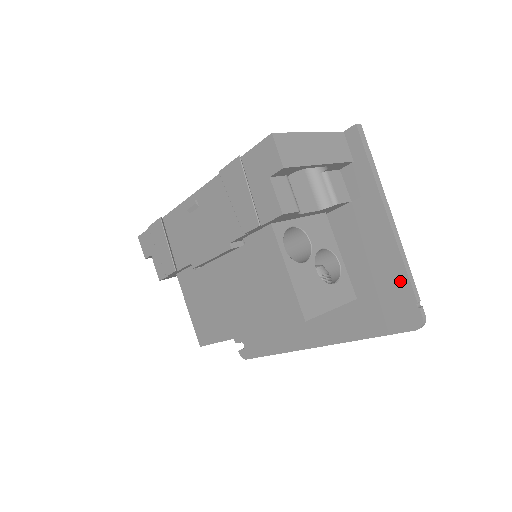
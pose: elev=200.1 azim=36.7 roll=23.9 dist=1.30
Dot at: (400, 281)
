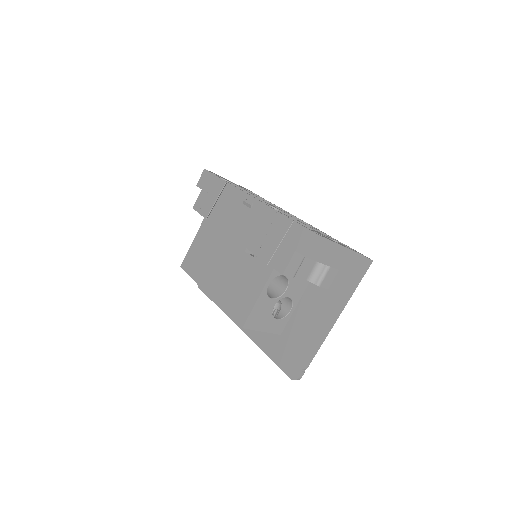
Dot at: (308, 351)
